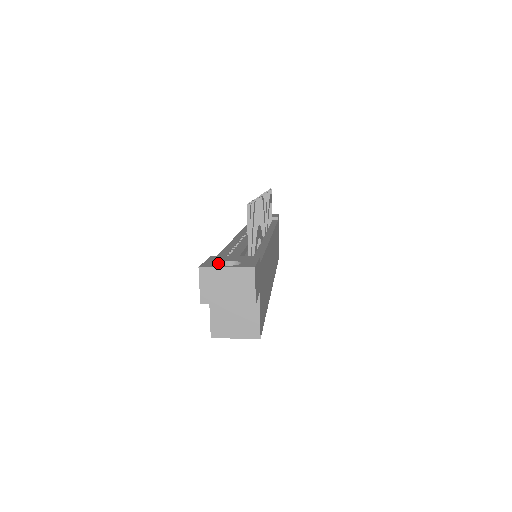
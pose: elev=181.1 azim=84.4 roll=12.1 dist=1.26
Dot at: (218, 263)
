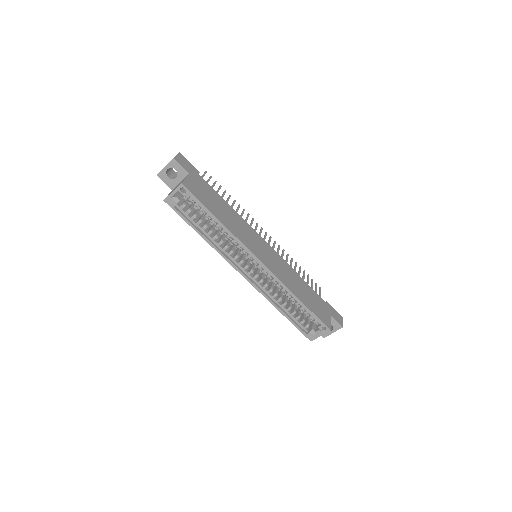
Dot at: (174, 171)
